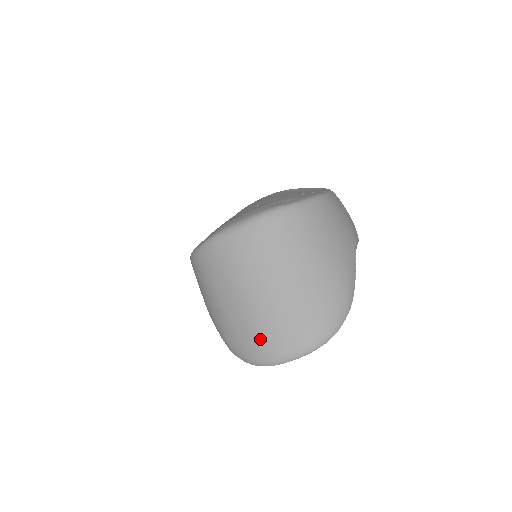
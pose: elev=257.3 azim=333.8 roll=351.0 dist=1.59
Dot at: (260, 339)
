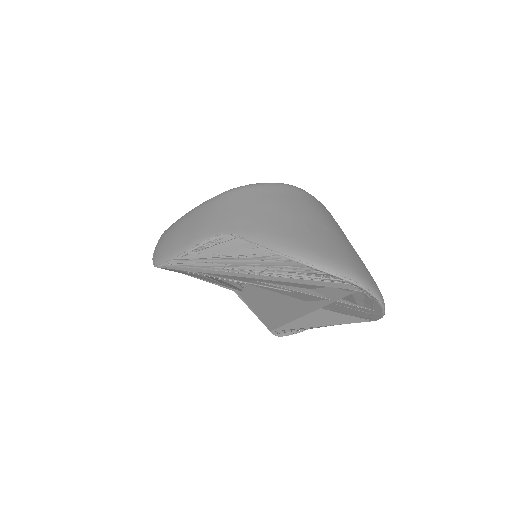
Dot at: (347, 256)
